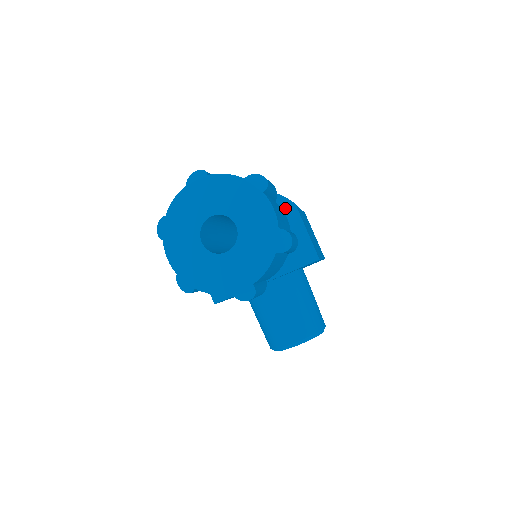
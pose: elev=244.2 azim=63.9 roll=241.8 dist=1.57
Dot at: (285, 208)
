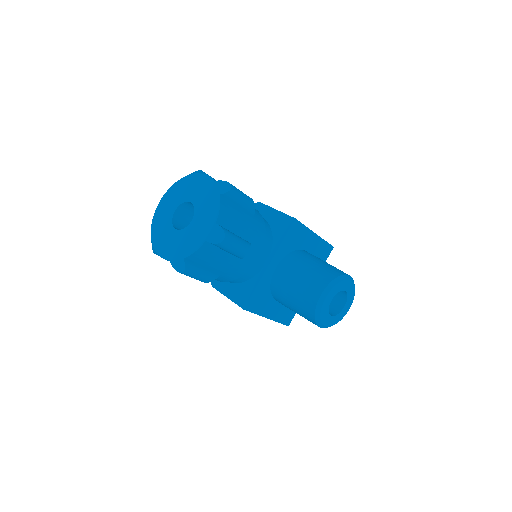
Dot at: occluded
